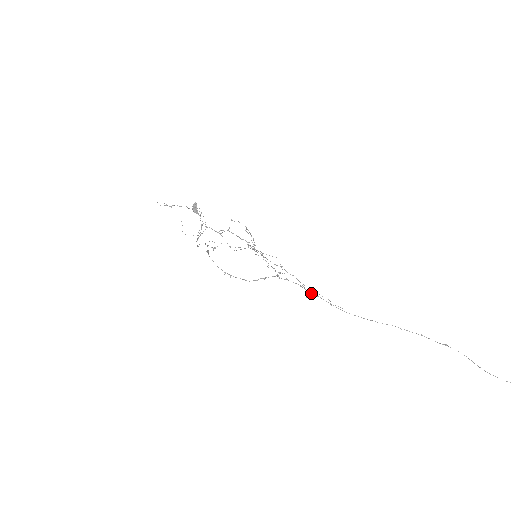
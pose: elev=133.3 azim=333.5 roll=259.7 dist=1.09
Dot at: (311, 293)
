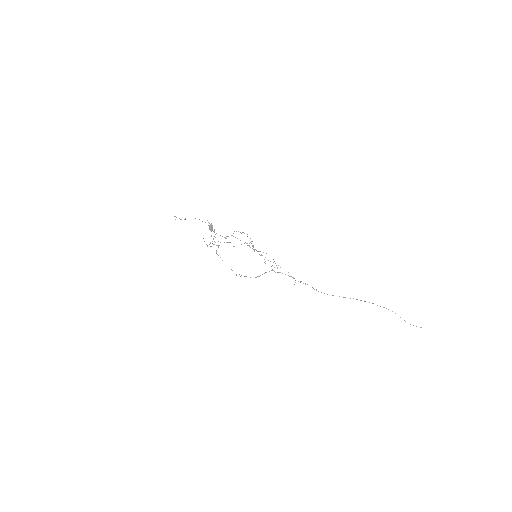
Dot at: occluded
